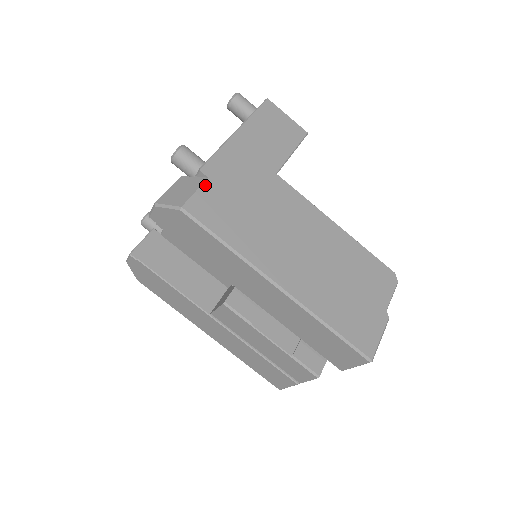
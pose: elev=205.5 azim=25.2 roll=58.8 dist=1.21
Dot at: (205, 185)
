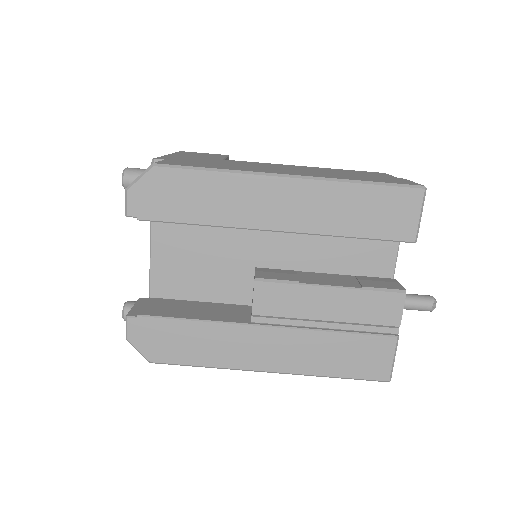
Dot at: (165, 160)
